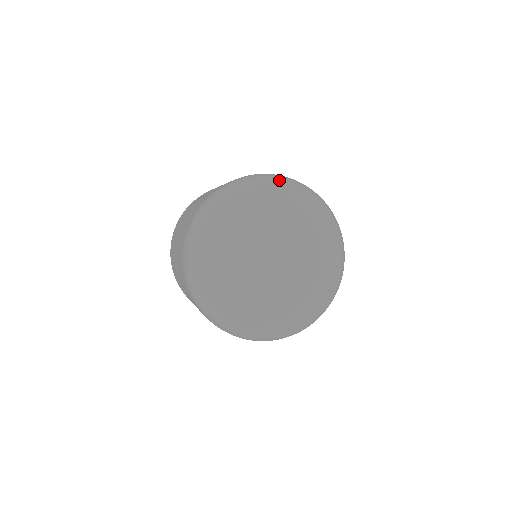
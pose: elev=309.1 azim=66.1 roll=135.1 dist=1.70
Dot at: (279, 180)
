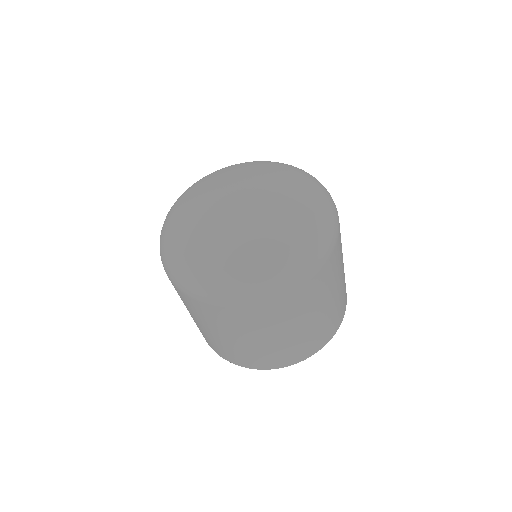
Dot at: (304, 171)
